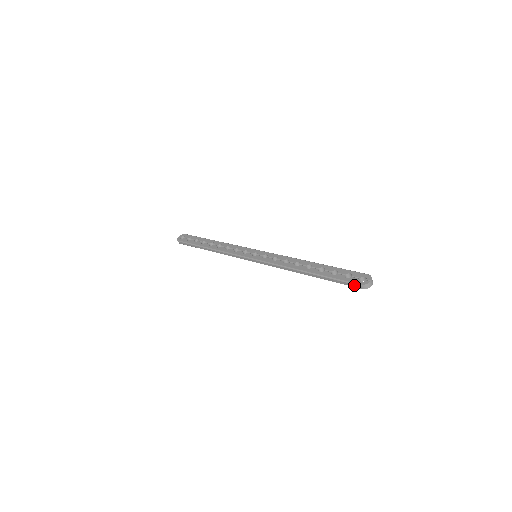
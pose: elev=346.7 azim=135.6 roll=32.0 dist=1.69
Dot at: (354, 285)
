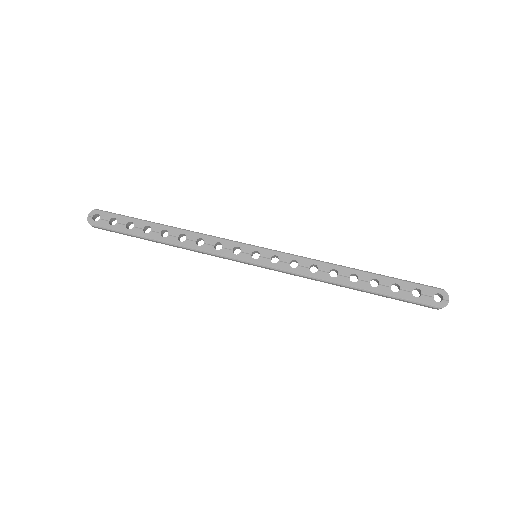
Dot at: (428, 307)
